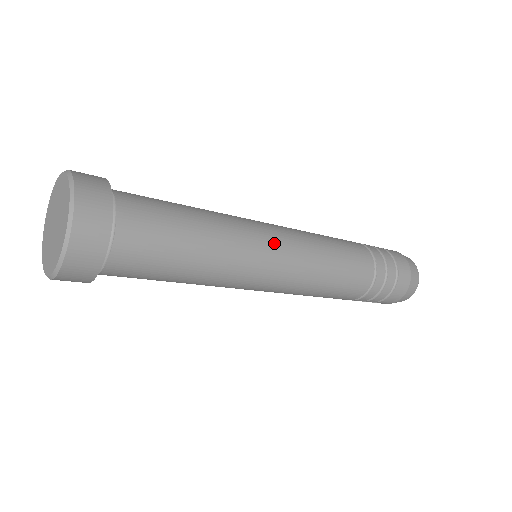
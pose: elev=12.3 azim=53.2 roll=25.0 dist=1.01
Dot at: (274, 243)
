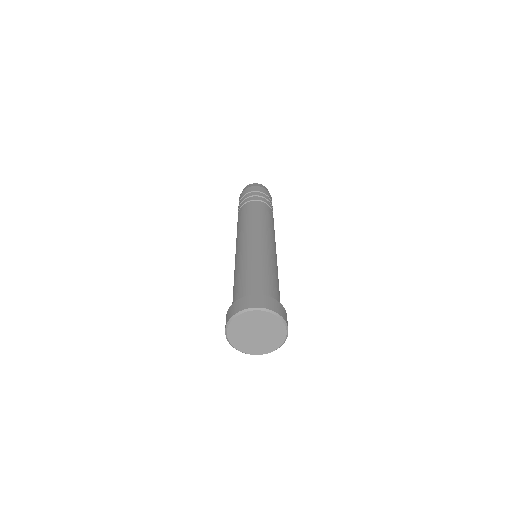
Dot at: (274, 249)
